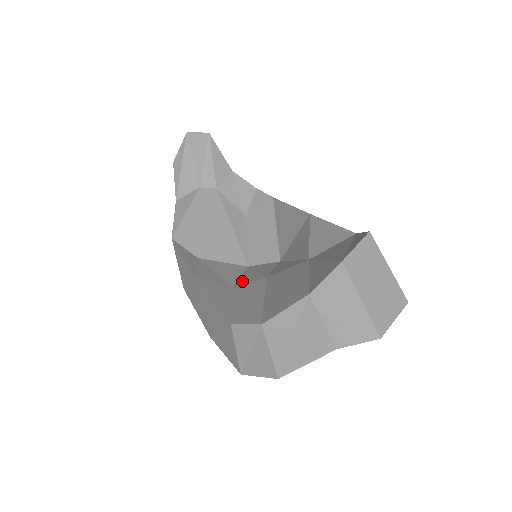
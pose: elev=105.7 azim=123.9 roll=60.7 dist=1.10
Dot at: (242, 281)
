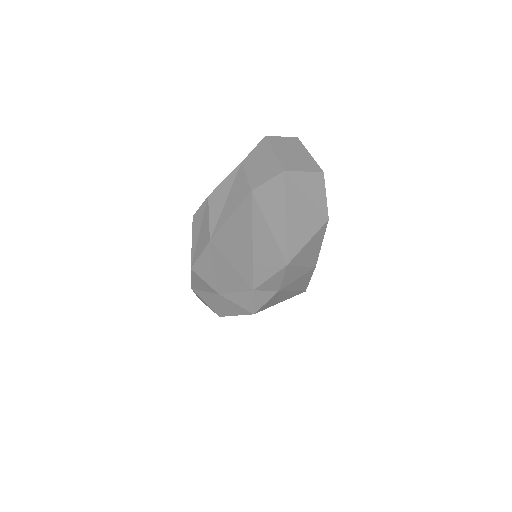
Dot at: occluded
